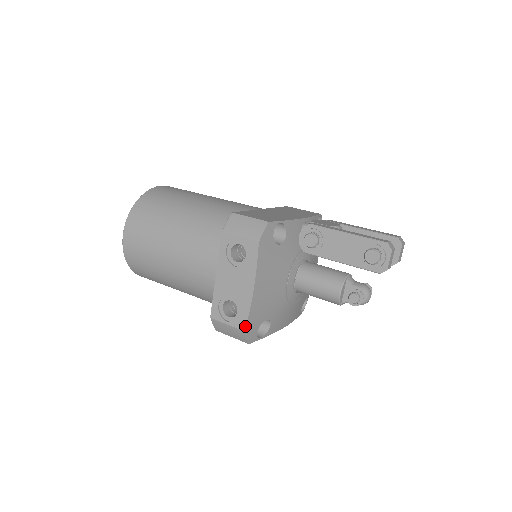
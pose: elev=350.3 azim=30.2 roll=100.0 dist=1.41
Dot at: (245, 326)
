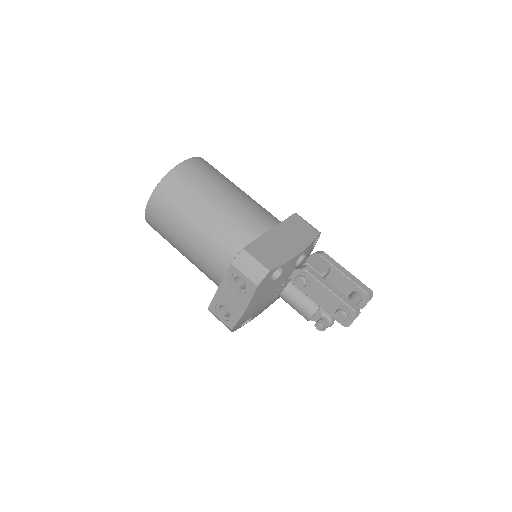
Dot at: (232, 327)
